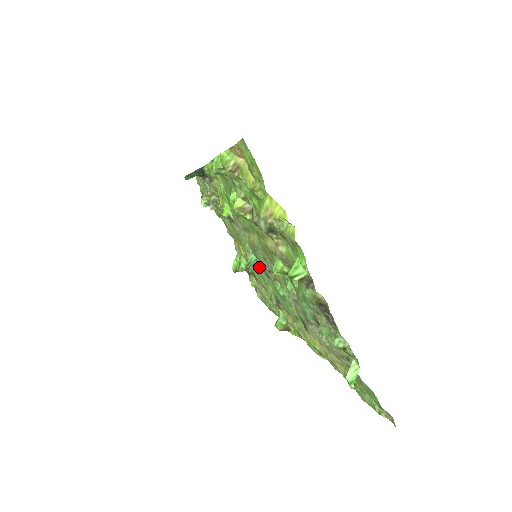
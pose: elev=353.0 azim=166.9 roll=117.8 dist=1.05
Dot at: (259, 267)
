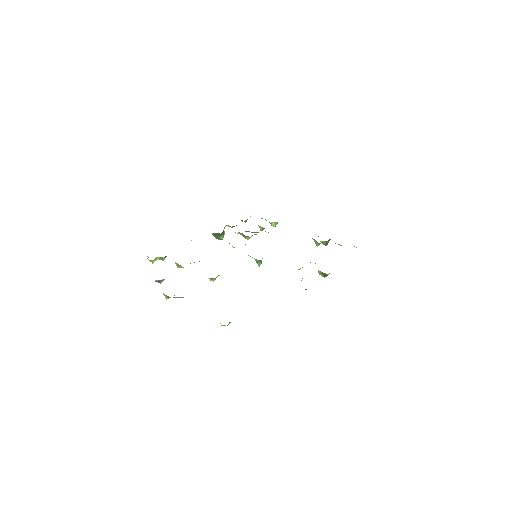
Dot at: (261, 261)
